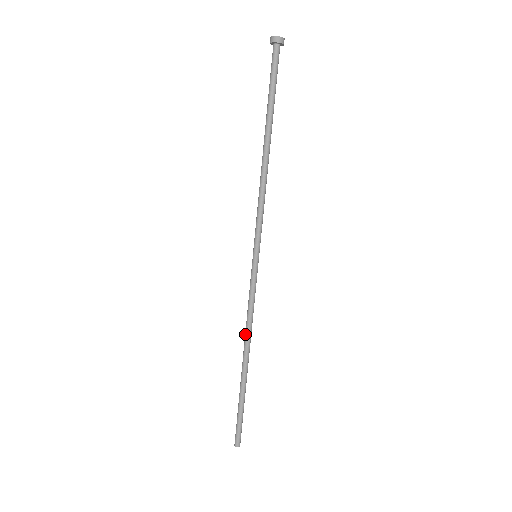
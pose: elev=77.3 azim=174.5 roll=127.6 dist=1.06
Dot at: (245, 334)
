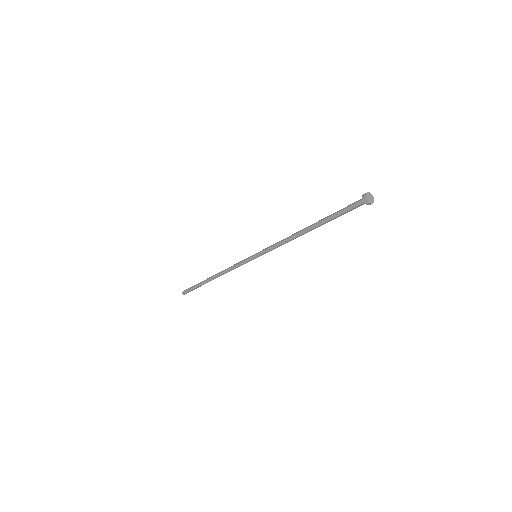
Dot at: (223, 274)
